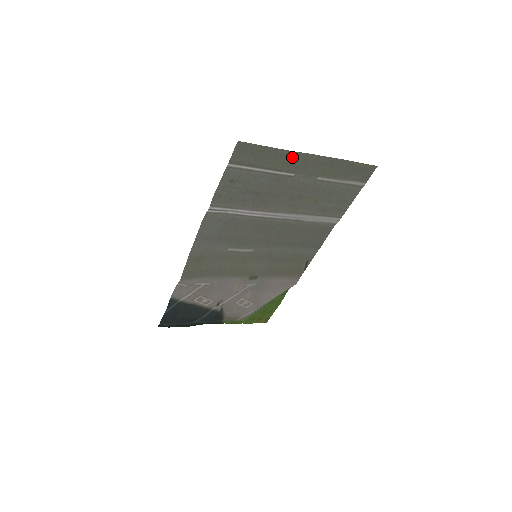
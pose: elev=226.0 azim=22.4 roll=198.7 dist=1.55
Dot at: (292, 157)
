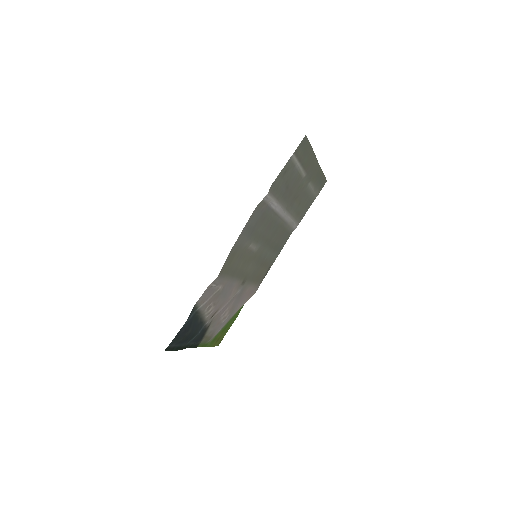
Dot at: (312, 159)
